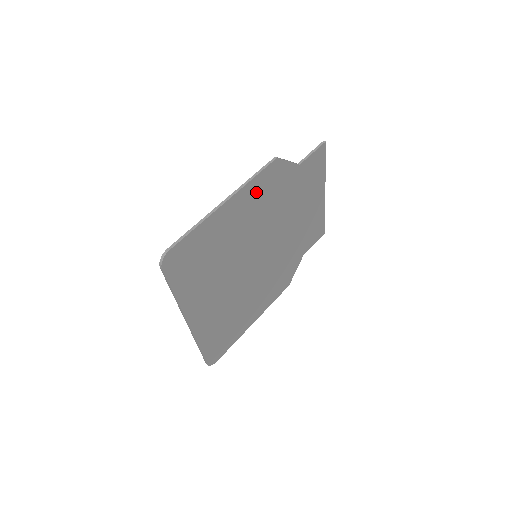
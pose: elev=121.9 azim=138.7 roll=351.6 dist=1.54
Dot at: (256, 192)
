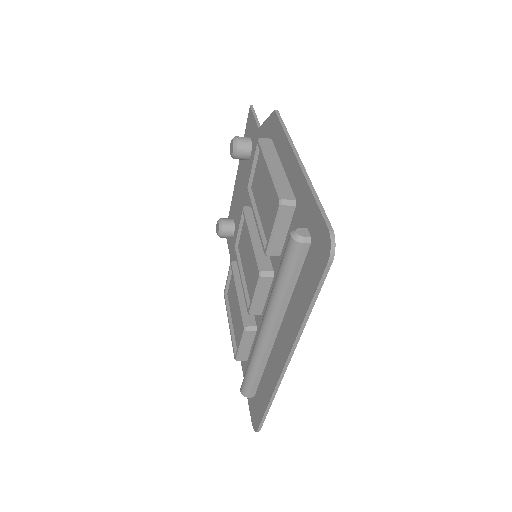
Dot at: occluded
